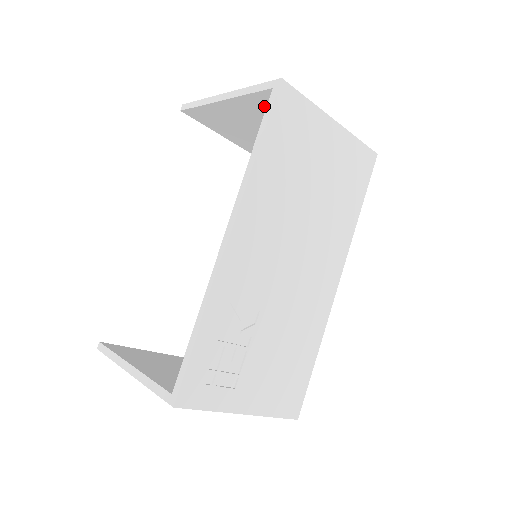
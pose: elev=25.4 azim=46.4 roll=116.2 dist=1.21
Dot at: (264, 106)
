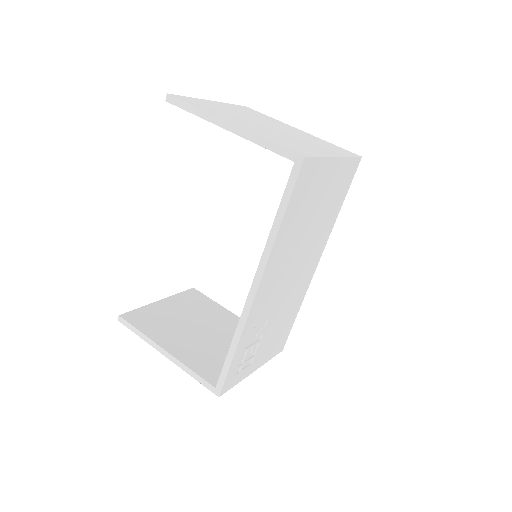
Dot at: occluded
